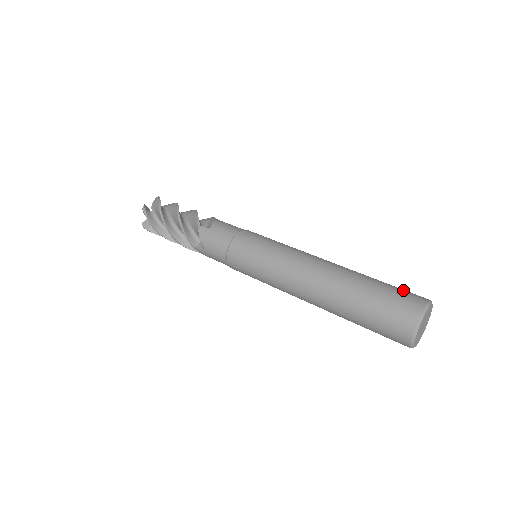
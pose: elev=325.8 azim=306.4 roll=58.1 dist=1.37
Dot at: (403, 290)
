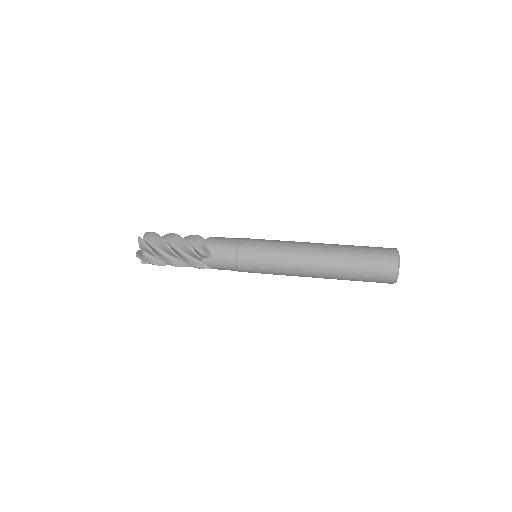
Dot at: occluded
